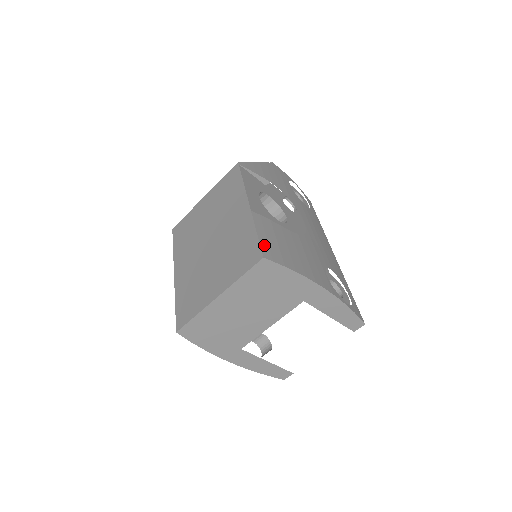
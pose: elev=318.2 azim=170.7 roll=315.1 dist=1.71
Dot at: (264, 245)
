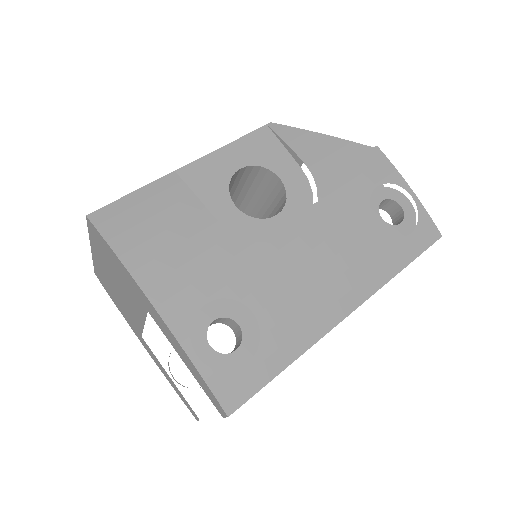
Dot at: (116, 207)
